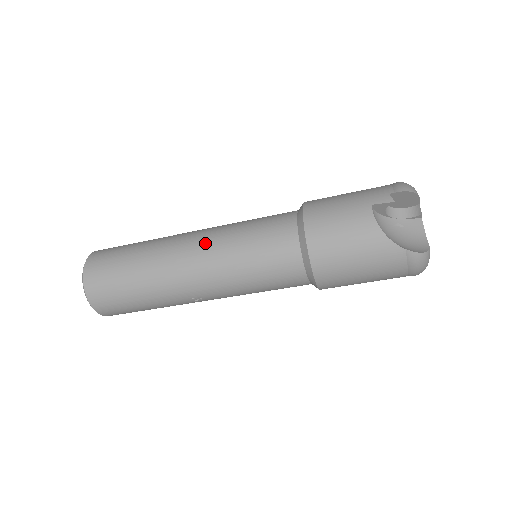
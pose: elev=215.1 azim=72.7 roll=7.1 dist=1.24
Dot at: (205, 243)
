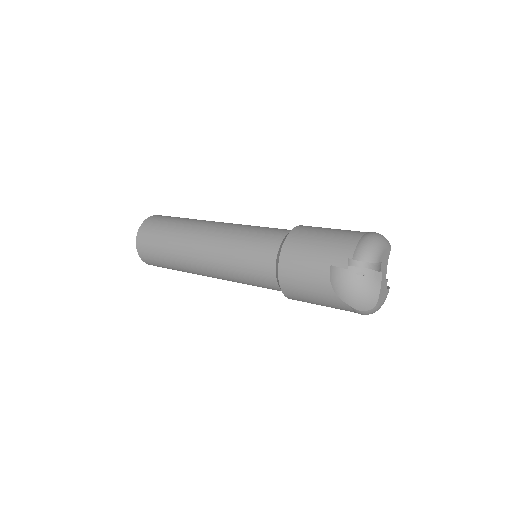
Dot at: (212, 249)
